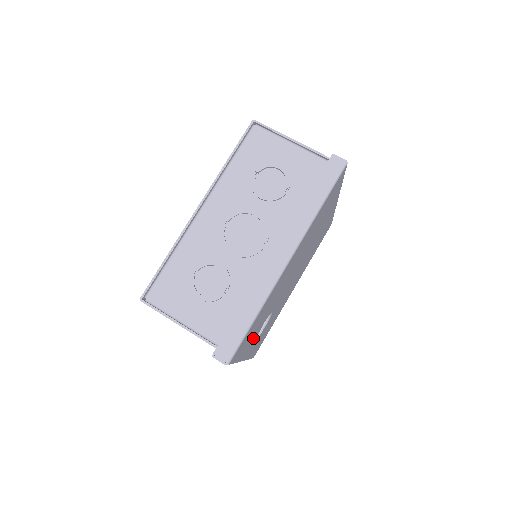
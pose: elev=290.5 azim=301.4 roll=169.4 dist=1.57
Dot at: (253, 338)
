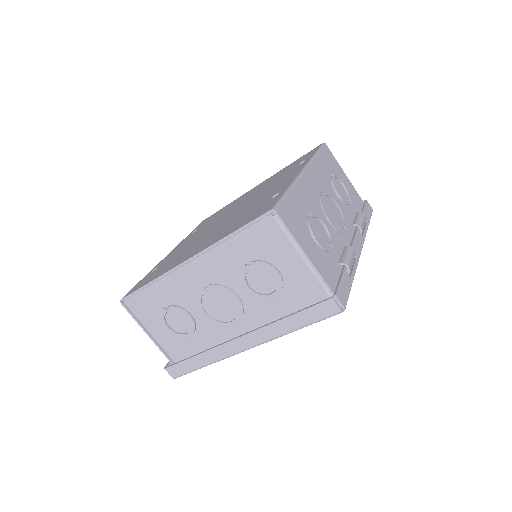
Dot at: occluded
